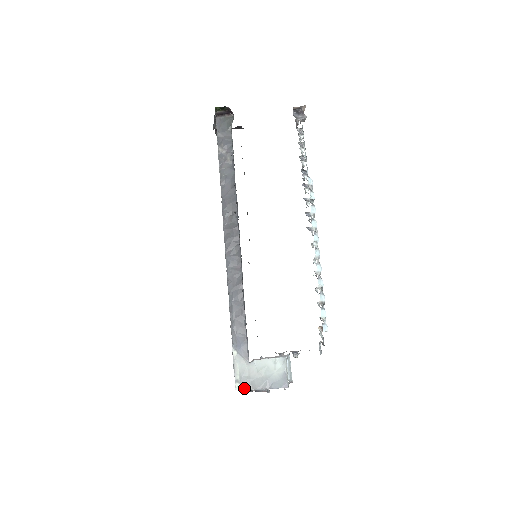
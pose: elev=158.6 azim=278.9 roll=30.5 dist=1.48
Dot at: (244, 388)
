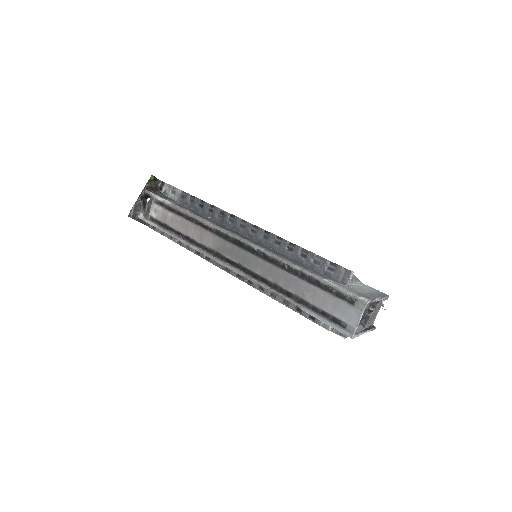
Dot at: (370, 298)
